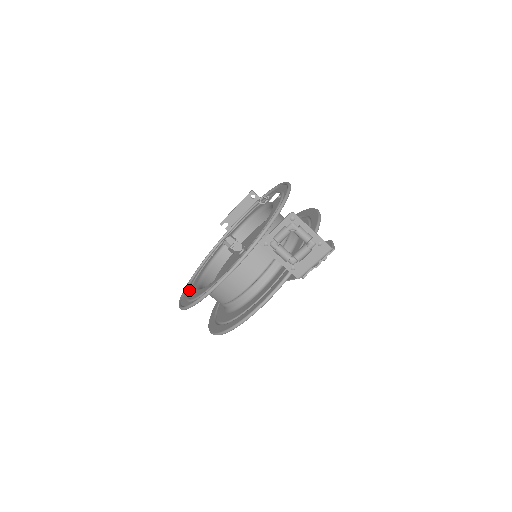
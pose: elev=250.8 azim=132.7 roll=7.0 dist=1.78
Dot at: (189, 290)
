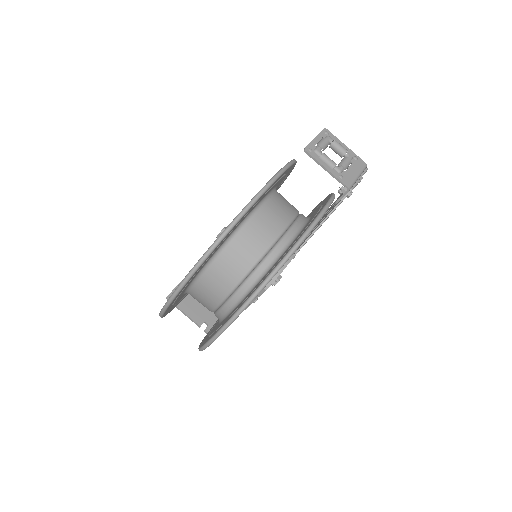
Dot at: occluded
